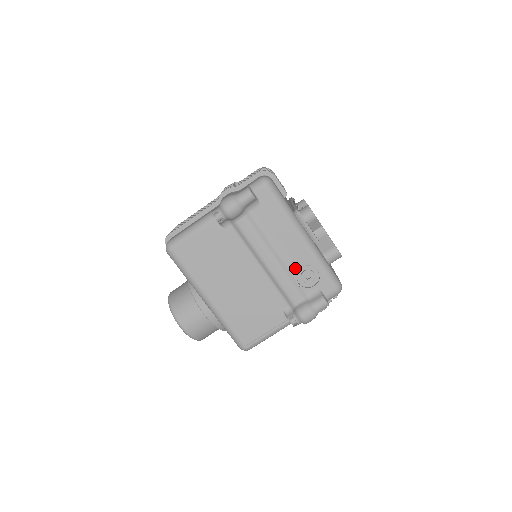
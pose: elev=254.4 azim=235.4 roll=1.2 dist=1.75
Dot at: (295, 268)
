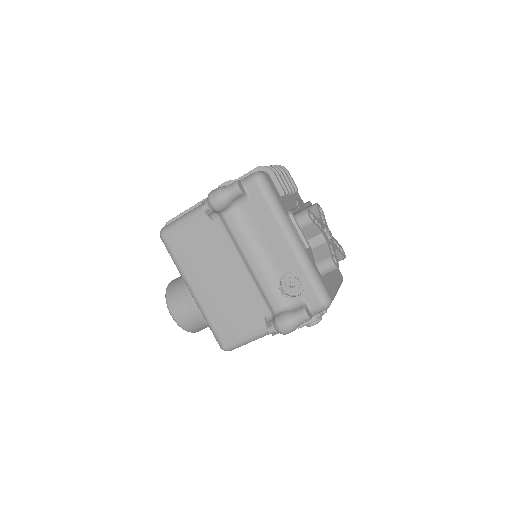
Dot at: (280, 273)
